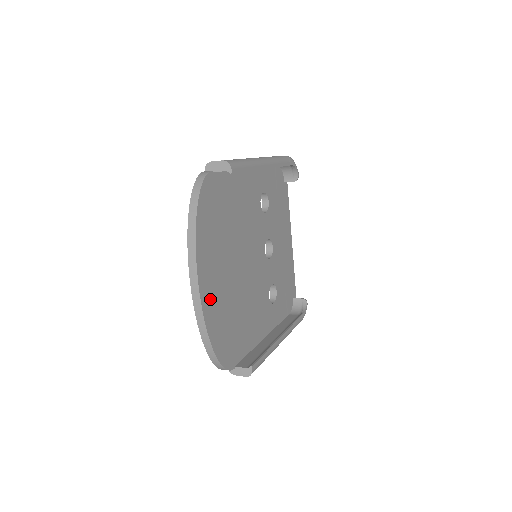
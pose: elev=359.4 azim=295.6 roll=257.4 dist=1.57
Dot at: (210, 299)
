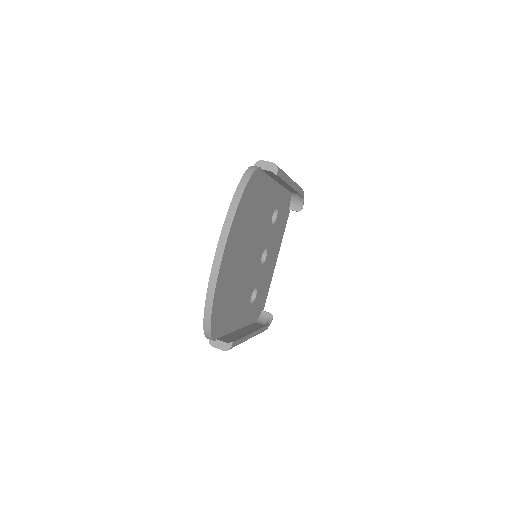
Dot at: (225, 269)
